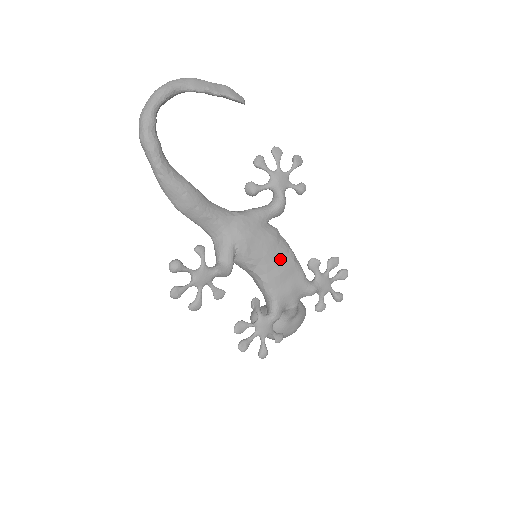
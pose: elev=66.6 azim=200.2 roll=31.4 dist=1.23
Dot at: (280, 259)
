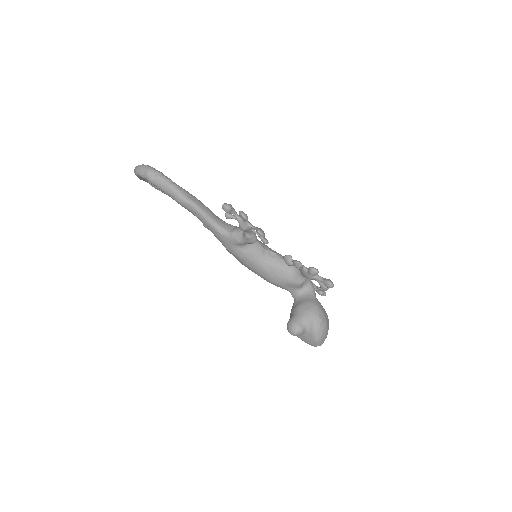
Dot at: occluded
